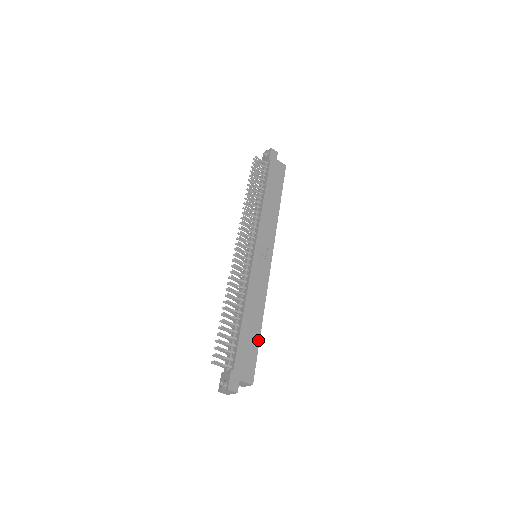
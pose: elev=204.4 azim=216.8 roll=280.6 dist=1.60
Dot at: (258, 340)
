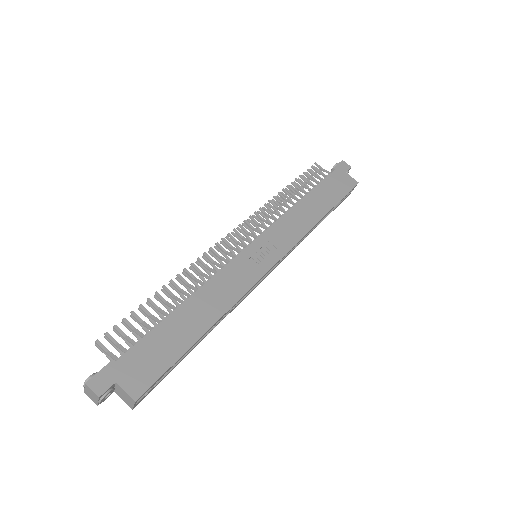
Dot at: (187, 346)
